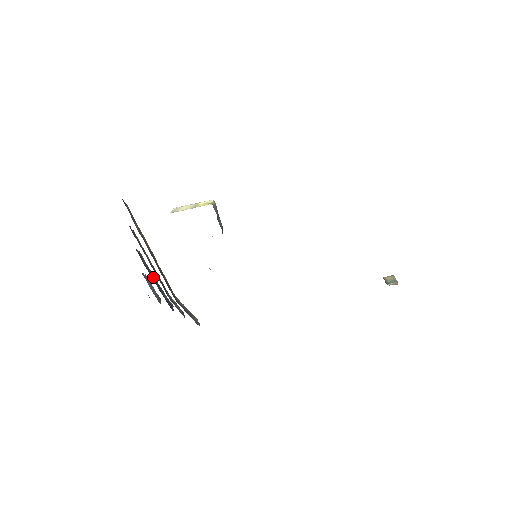
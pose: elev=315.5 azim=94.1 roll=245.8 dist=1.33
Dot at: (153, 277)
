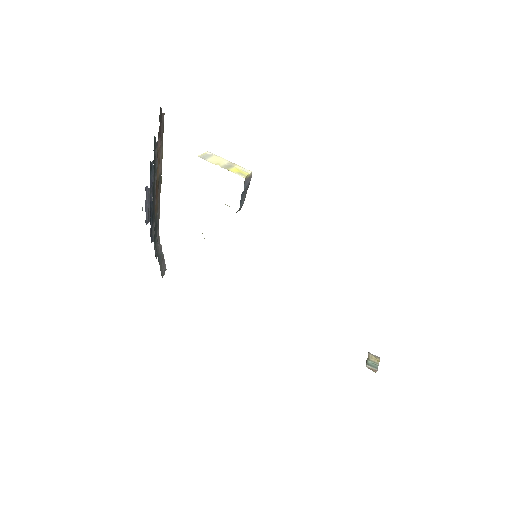
Dot at: (152, 198)
